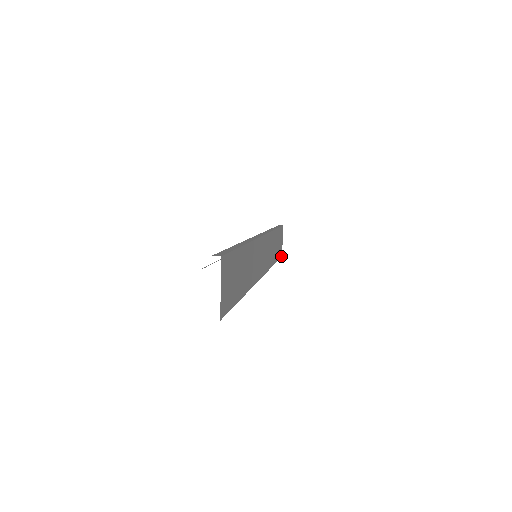
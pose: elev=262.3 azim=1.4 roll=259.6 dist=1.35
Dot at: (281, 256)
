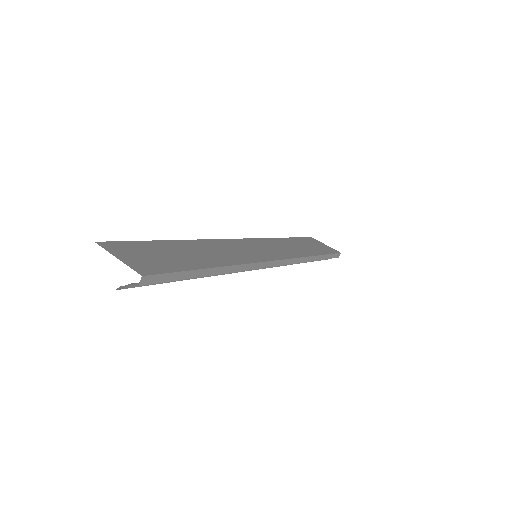
Dot at: (338, 253)
